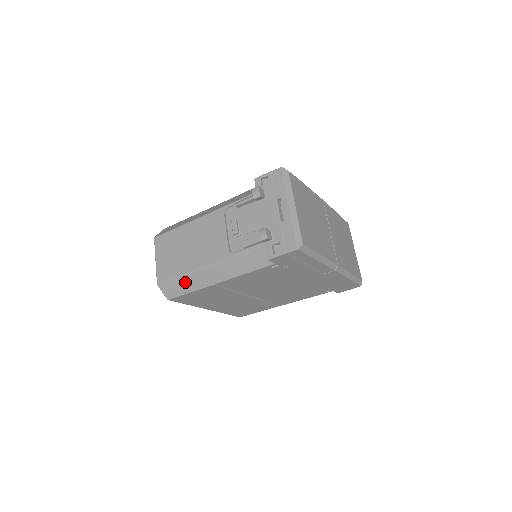
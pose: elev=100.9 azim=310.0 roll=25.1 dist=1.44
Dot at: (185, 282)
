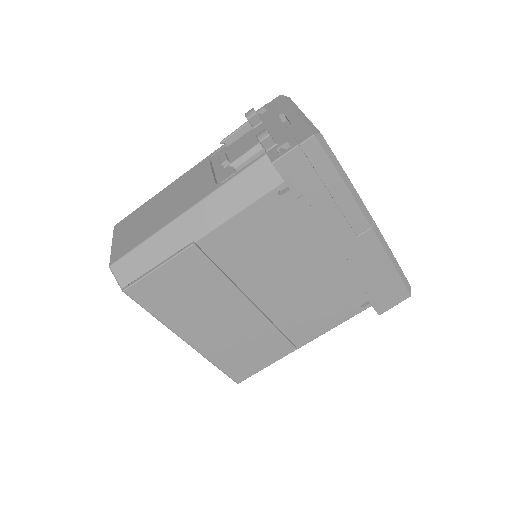
Dot at: (151, 250)
